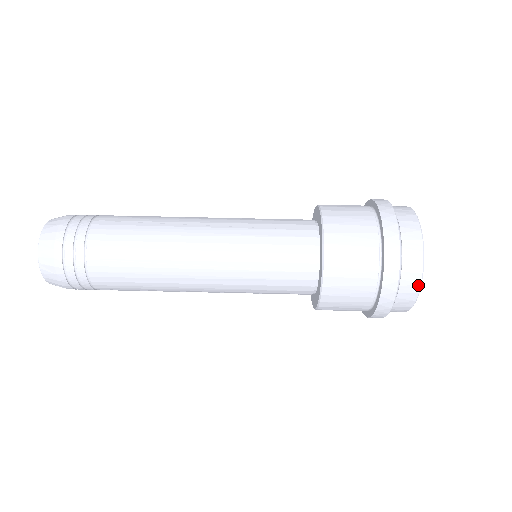
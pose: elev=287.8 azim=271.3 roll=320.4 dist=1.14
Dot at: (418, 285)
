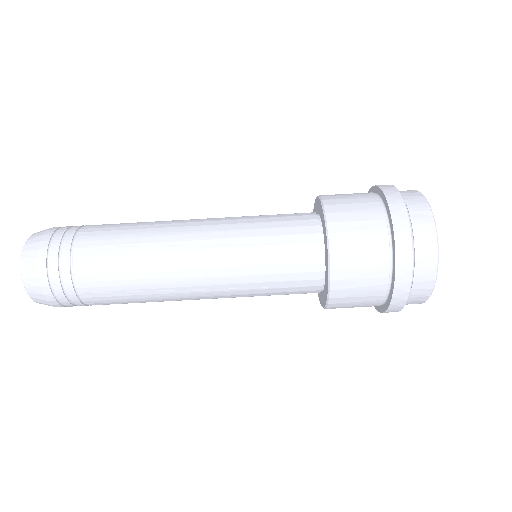
Dot at: (427, 296)
